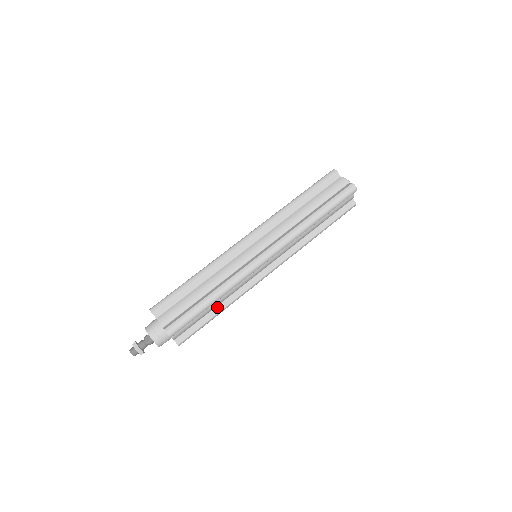
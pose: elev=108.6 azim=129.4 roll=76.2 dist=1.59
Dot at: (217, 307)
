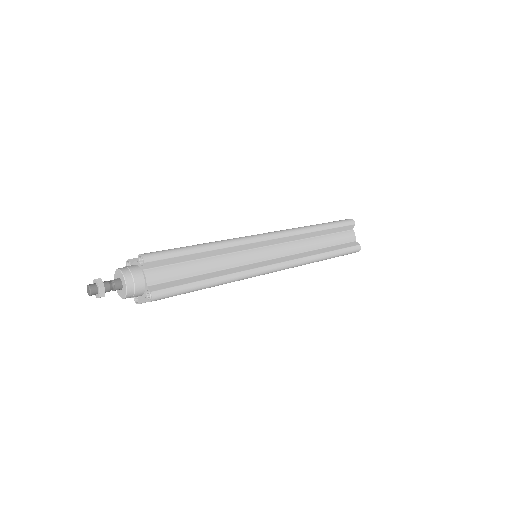
Dot at: (207, 274)
